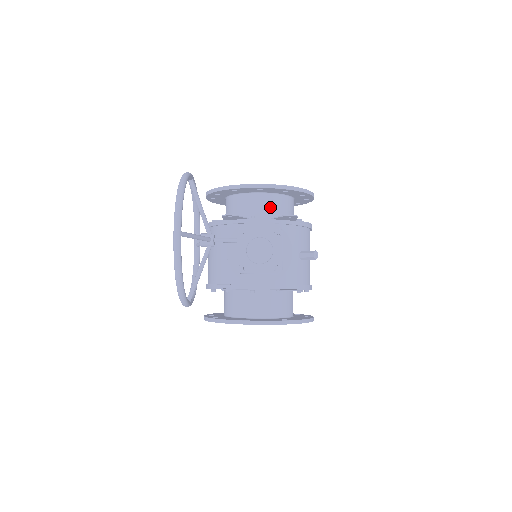
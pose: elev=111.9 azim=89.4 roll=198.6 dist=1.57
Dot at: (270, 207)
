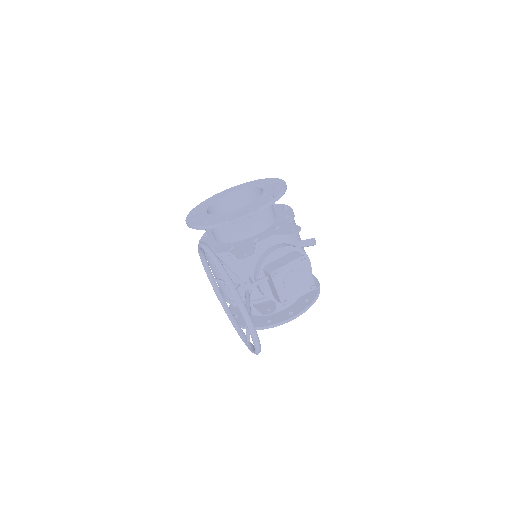
Dot at: (261, 218)
